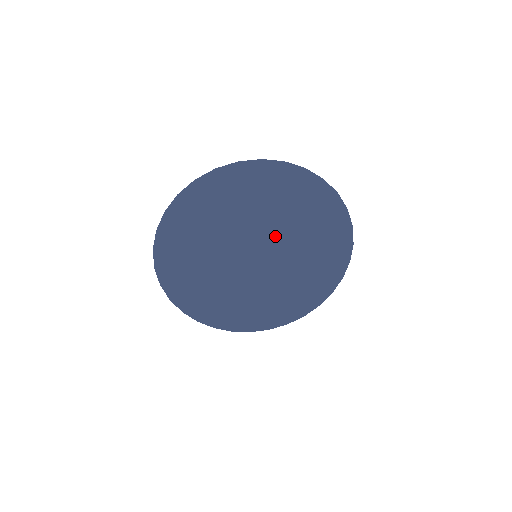
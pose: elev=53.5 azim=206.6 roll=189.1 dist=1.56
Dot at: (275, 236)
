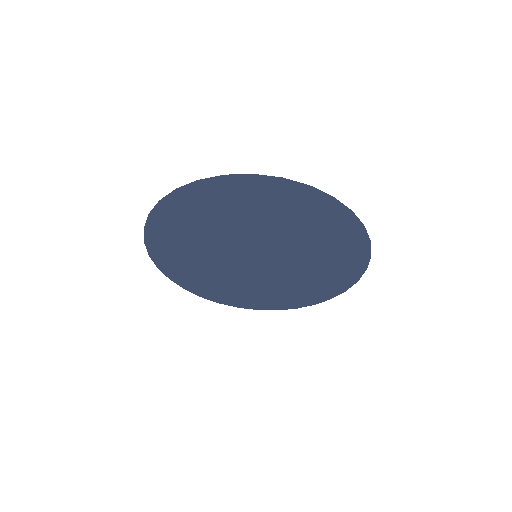
Dot at: (287, 260)
